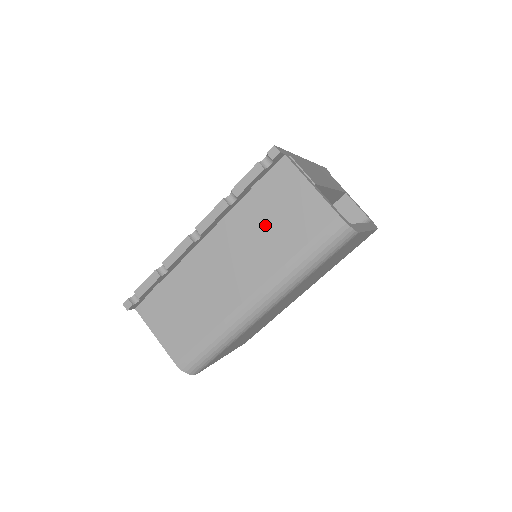
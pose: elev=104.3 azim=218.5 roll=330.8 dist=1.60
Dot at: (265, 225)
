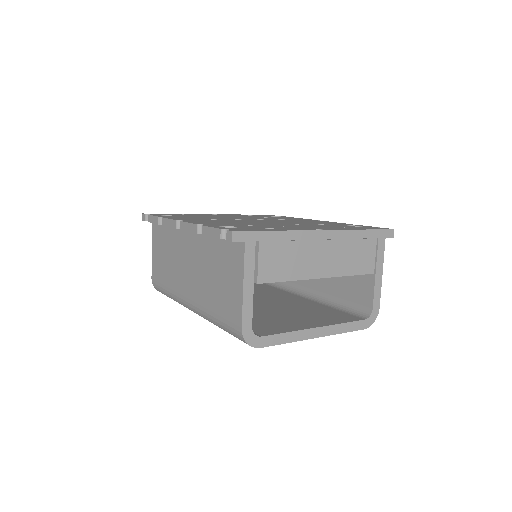
Dot at: (213, 271)
